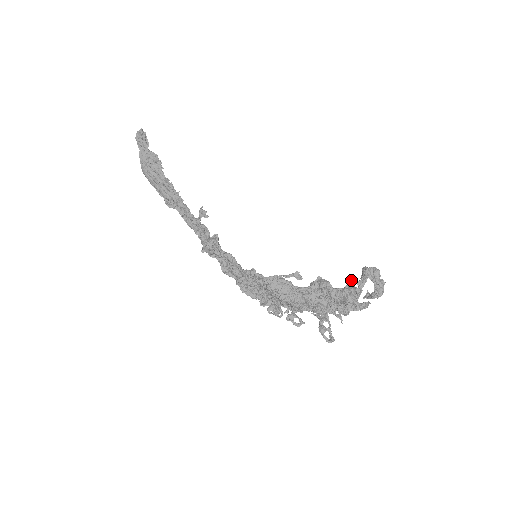
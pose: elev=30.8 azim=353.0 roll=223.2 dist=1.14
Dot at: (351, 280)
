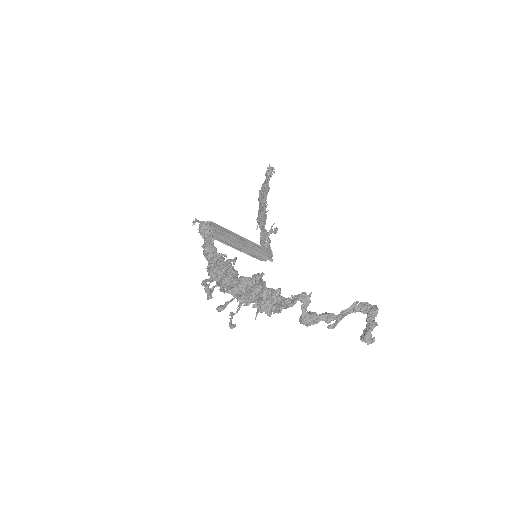
Dot at: (304, 292)
